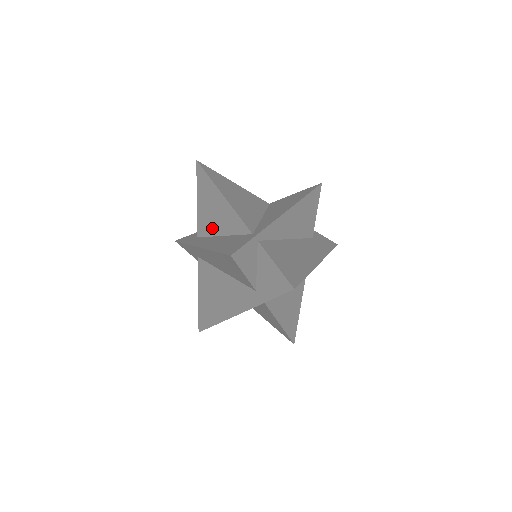
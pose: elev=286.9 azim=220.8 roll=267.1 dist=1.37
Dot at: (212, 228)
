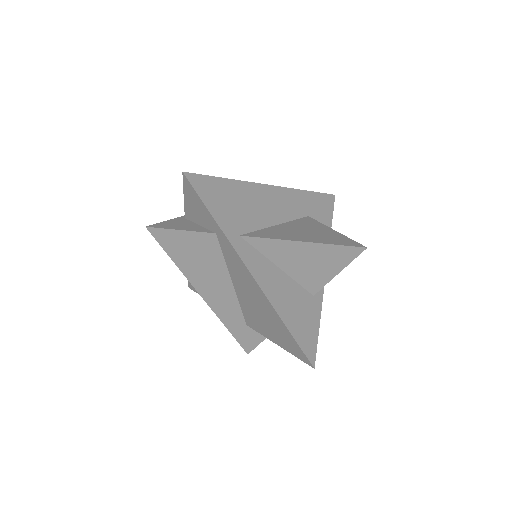
Dot at: occluded
